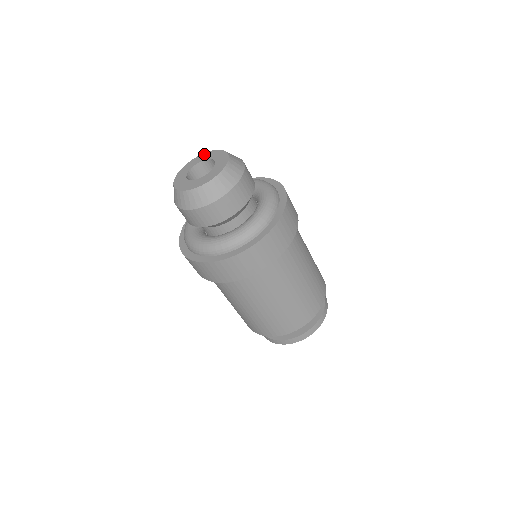
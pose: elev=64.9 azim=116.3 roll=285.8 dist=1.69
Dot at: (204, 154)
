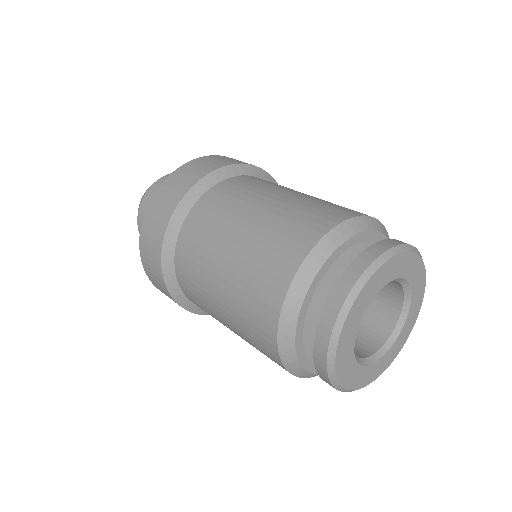
Dot at: occluded
